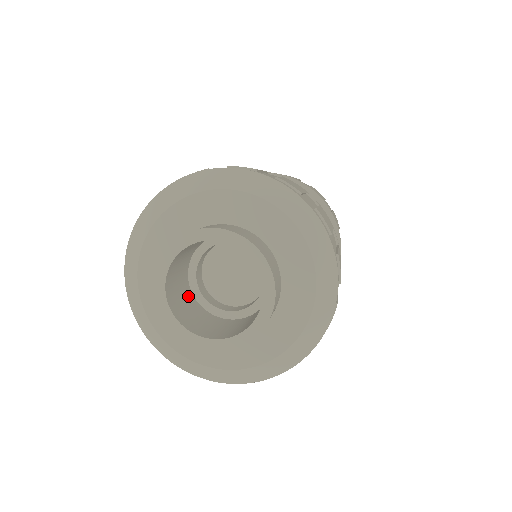
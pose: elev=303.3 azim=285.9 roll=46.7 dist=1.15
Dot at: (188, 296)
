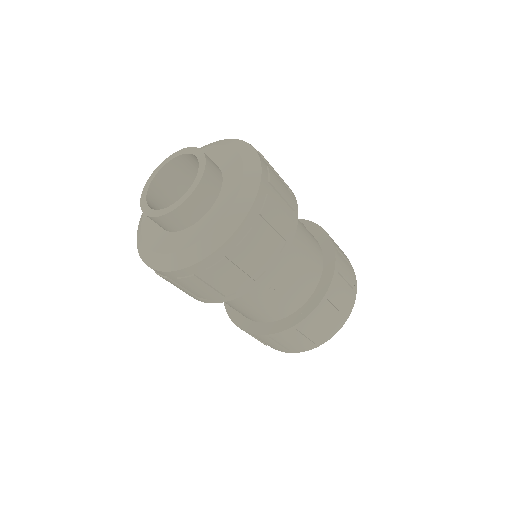
Dot at: occluded
